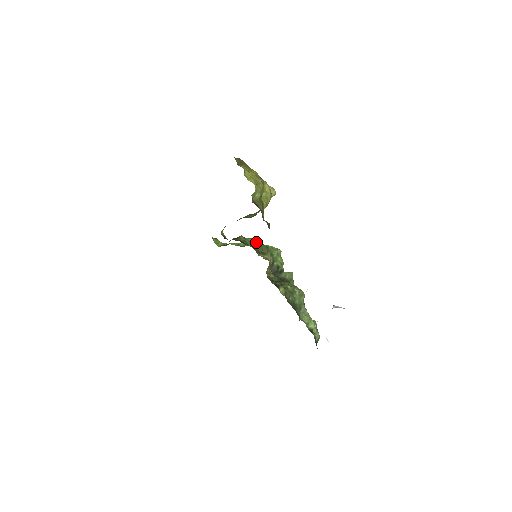
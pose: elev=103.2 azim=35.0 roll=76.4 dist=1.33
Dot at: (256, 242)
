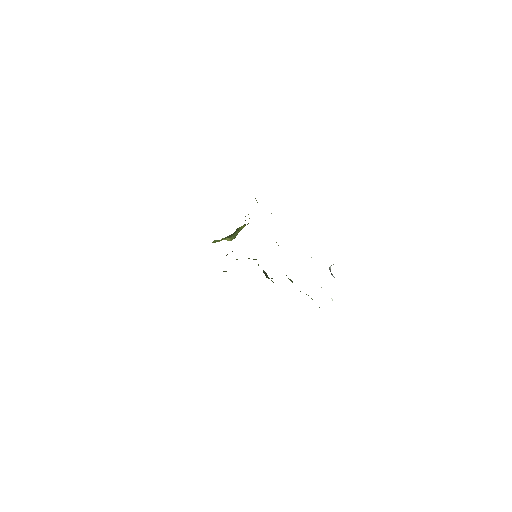
Dot at: occluded
